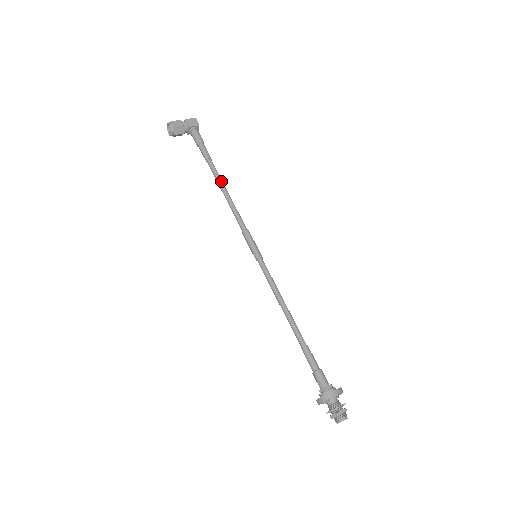
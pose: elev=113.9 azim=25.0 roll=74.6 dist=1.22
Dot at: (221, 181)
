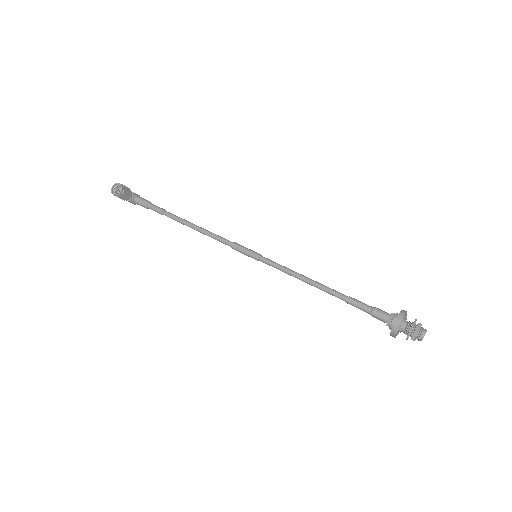
Dot at: (187, 221)
